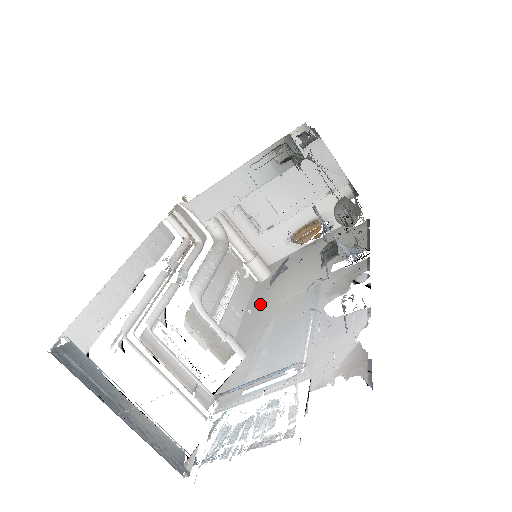
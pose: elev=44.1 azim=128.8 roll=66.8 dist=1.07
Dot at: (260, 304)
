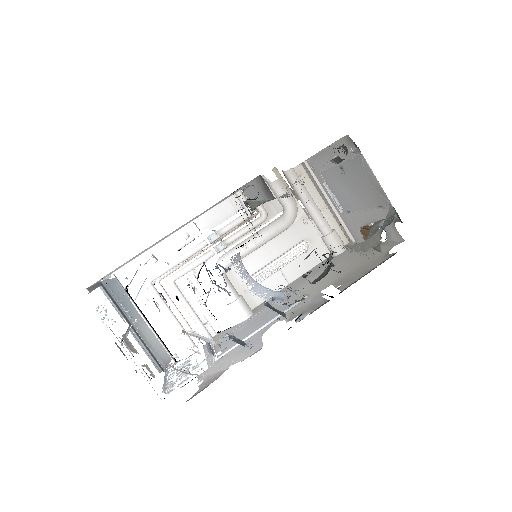
Dot at: (301, 280)
